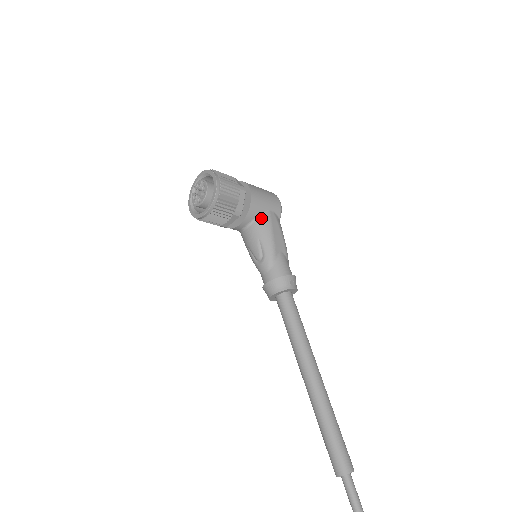
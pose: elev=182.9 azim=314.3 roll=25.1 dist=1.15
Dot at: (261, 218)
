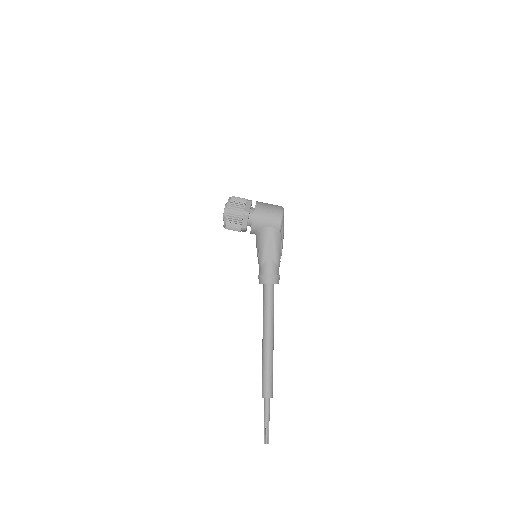
Dot at: (261, 232)
